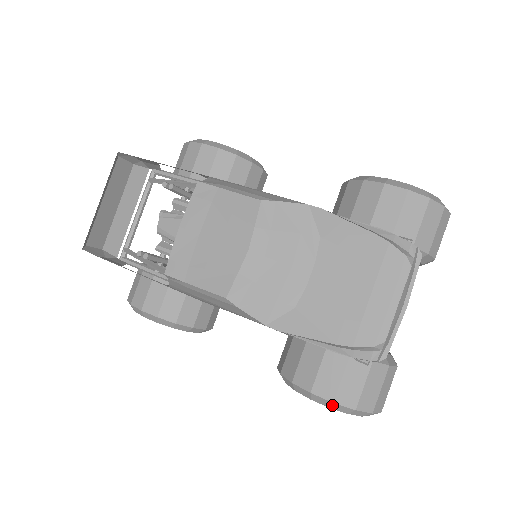
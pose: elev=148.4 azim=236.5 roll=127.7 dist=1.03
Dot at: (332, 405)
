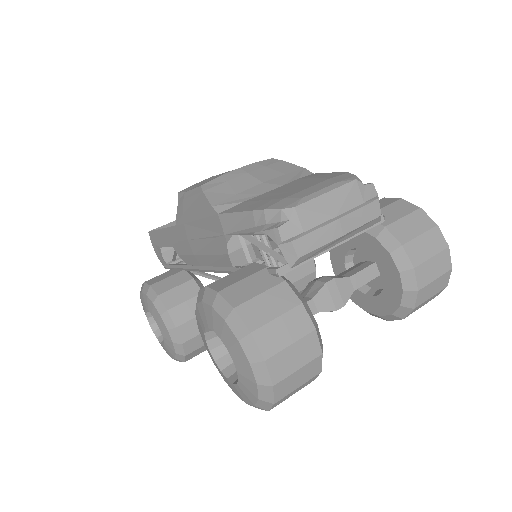
Dot at: (216, 299)
